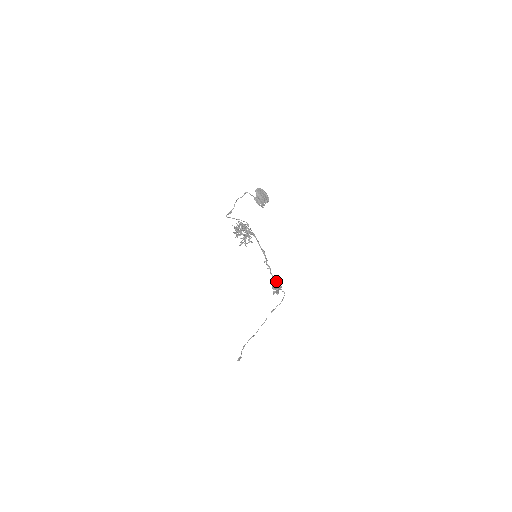
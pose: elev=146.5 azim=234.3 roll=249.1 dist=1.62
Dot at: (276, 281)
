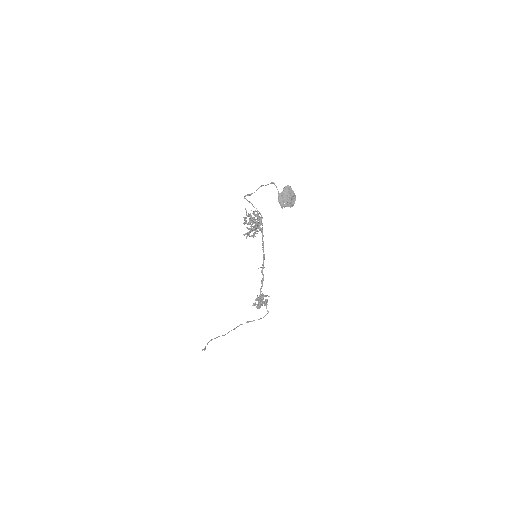
Dot at: occluded
